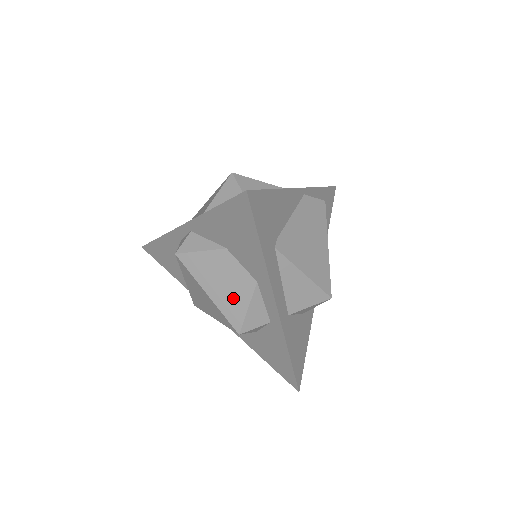
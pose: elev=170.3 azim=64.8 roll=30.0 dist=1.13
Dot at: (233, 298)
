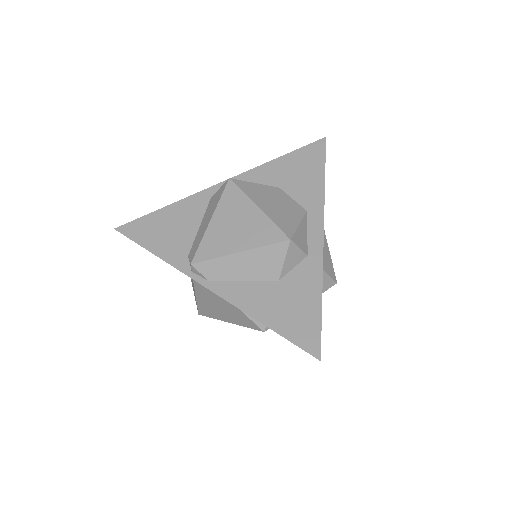
Dot at: (285, 215)
